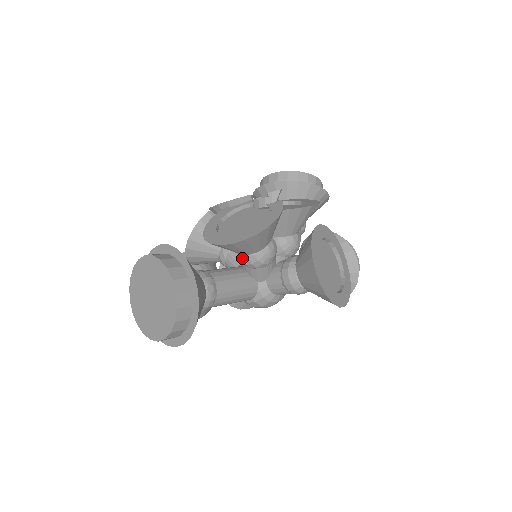
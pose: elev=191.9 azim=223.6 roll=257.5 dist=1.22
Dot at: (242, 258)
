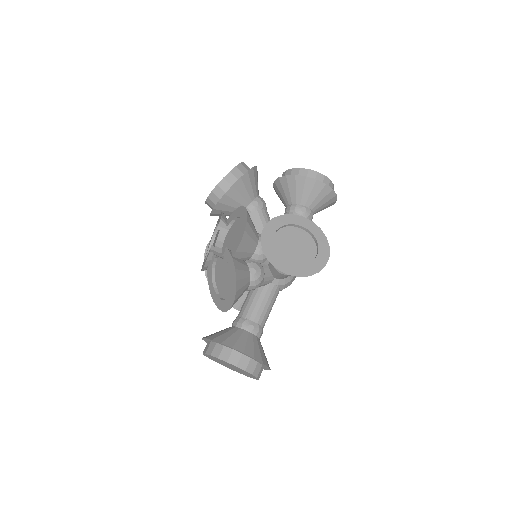
Dot at: occluded
